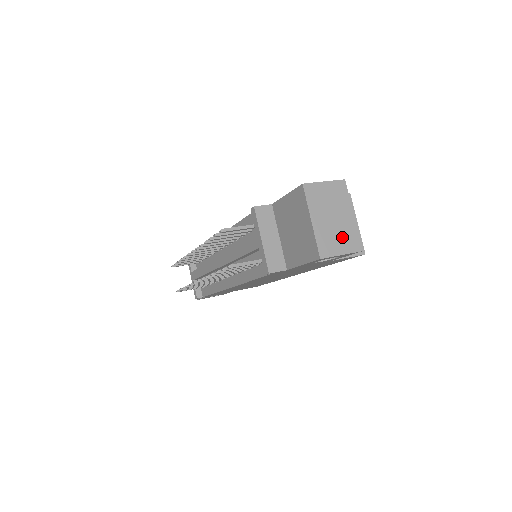
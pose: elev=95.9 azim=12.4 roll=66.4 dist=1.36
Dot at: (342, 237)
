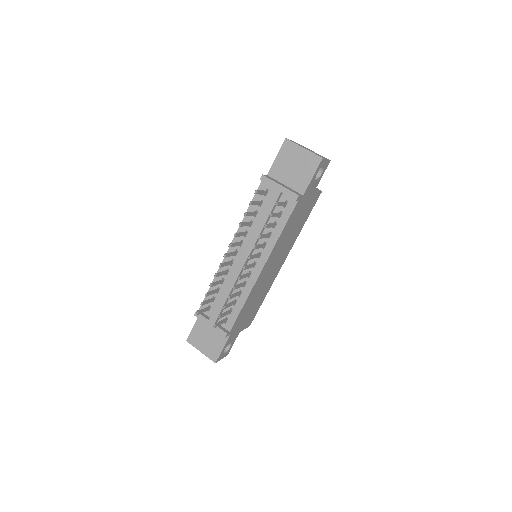
Dot at: occluded
